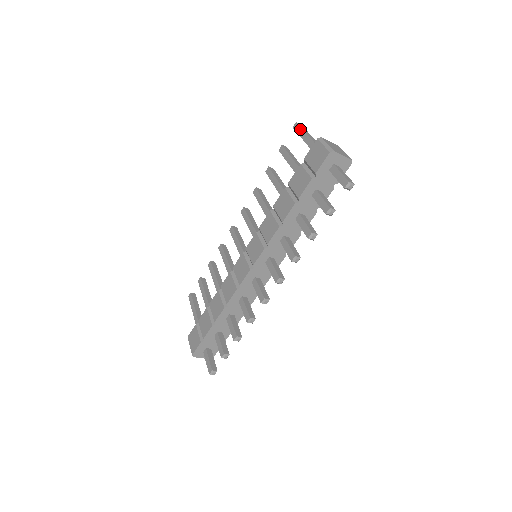
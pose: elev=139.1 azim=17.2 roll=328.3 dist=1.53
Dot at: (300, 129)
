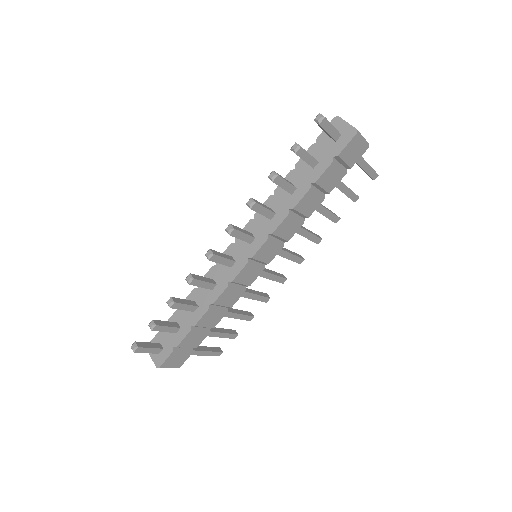
Dot at: occluded
